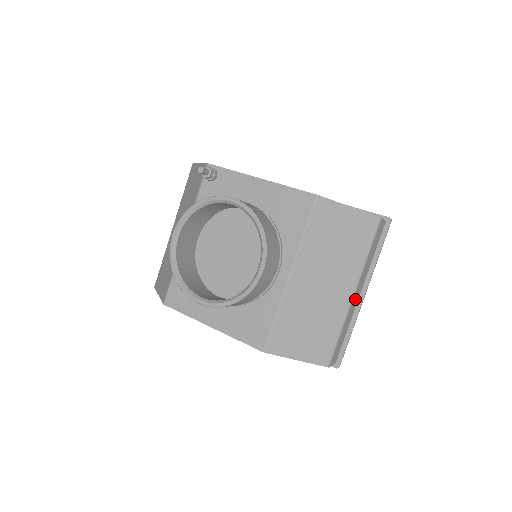
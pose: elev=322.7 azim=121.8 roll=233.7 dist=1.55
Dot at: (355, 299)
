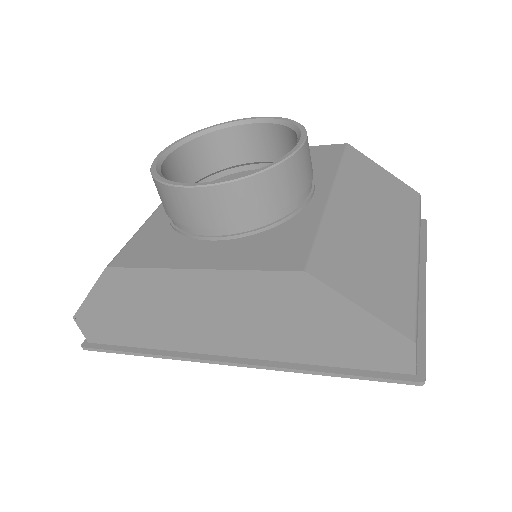
Dot at: occluded
